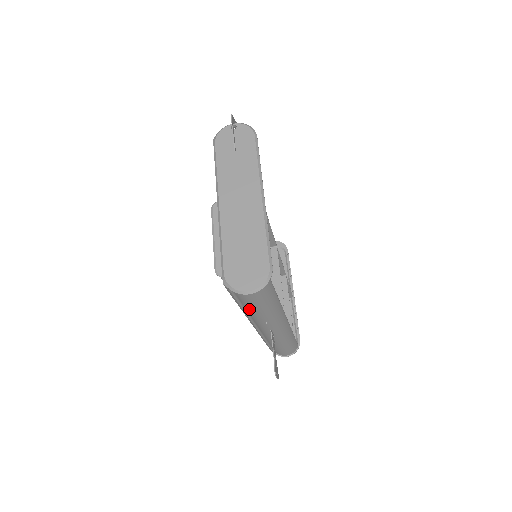
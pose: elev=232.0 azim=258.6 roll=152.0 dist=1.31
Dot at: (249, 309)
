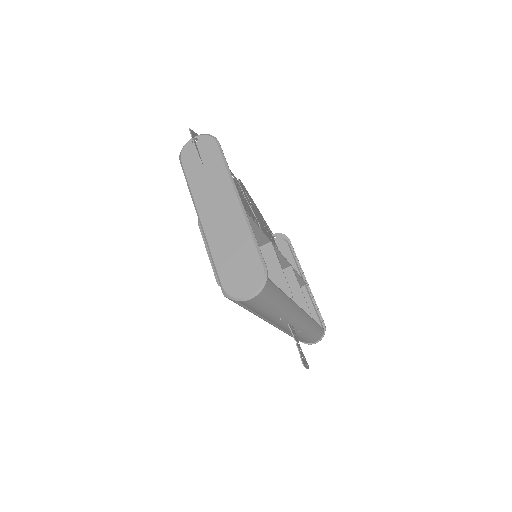
Dot at: (258, 311)
